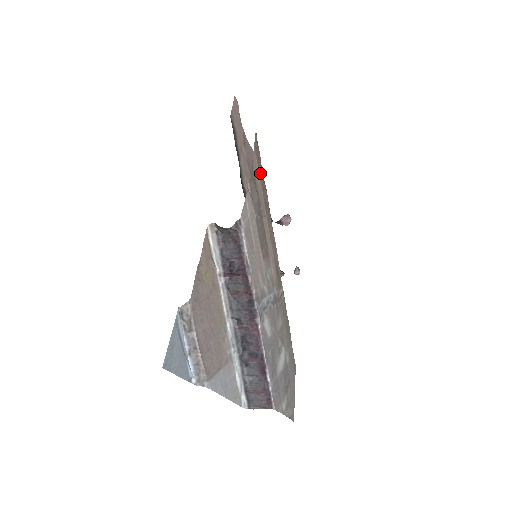
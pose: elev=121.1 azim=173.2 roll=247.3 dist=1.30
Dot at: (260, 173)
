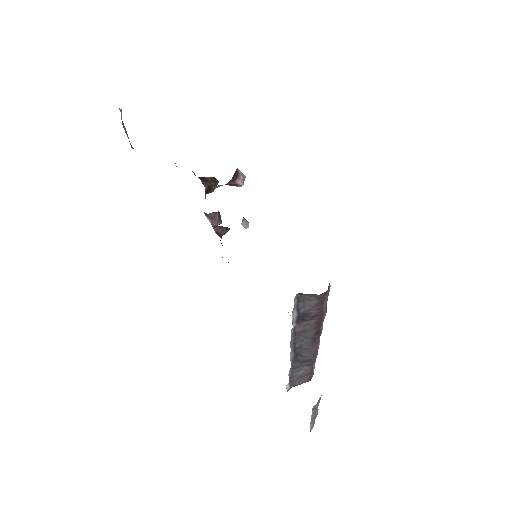
Dot at: occluded
